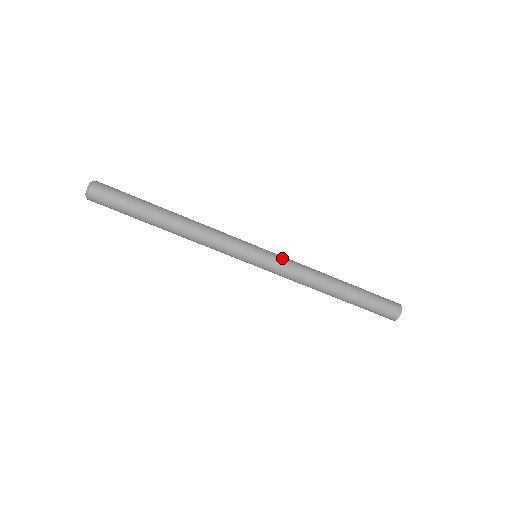
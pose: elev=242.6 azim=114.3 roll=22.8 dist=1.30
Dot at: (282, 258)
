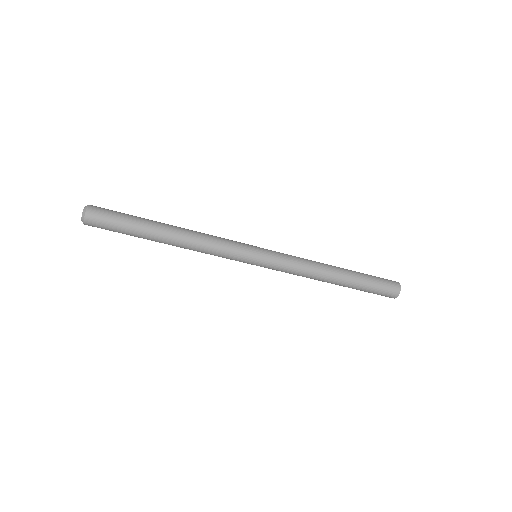
Dot at: (281, 255)
